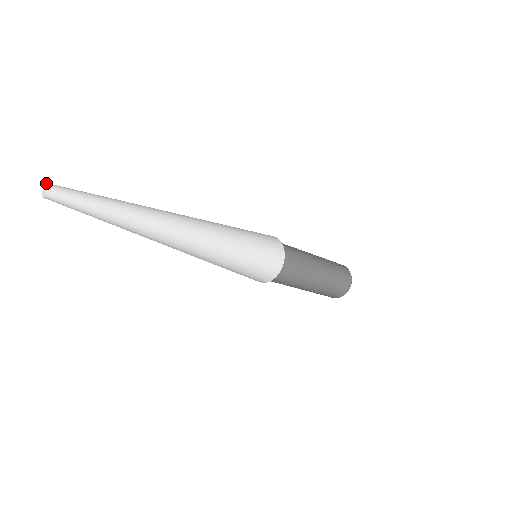
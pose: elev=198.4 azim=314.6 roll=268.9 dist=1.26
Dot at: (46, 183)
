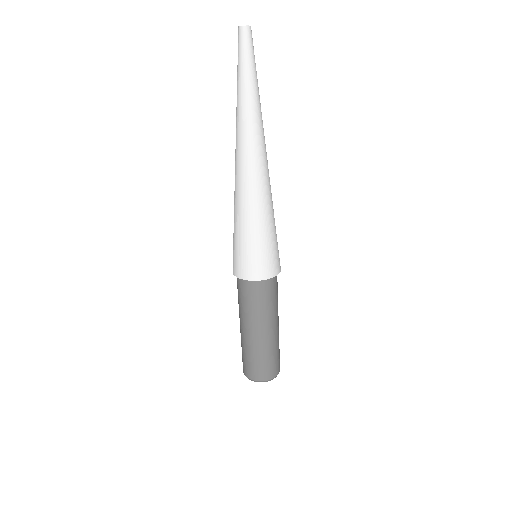
Dot at: occluded
